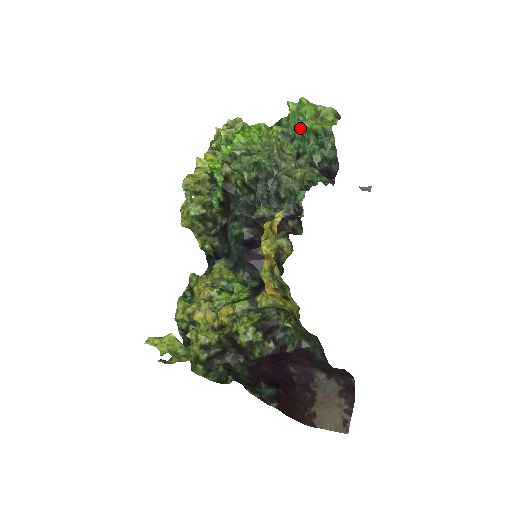
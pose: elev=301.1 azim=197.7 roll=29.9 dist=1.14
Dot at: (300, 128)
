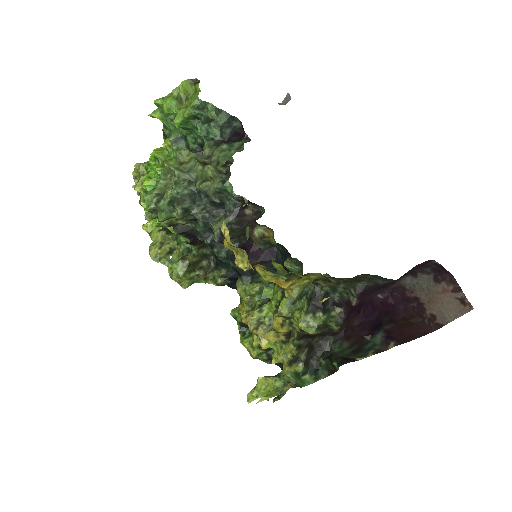
Dot at: (178, 127)
